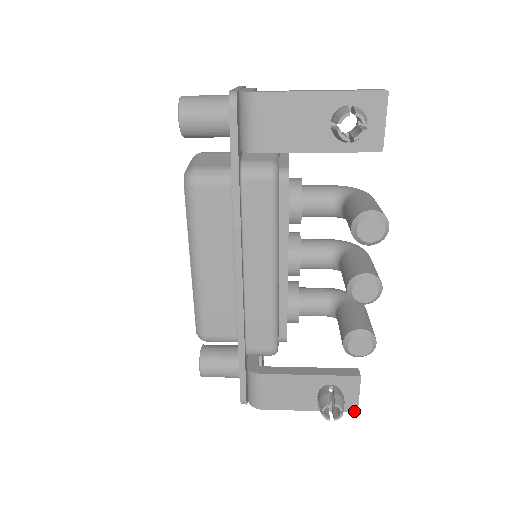
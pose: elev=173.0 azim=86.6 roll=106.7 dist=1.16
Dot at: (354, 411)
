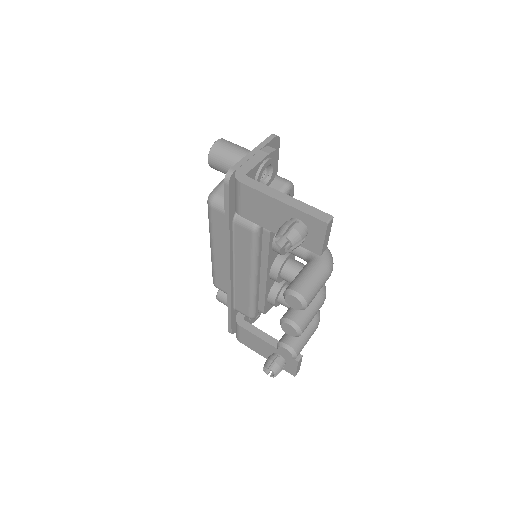
Dot at: (293, 375)
